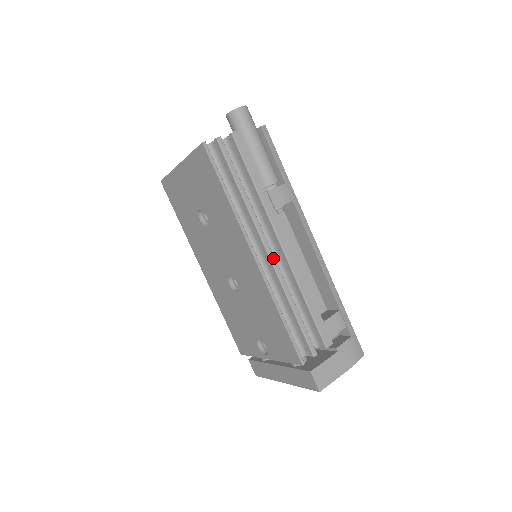
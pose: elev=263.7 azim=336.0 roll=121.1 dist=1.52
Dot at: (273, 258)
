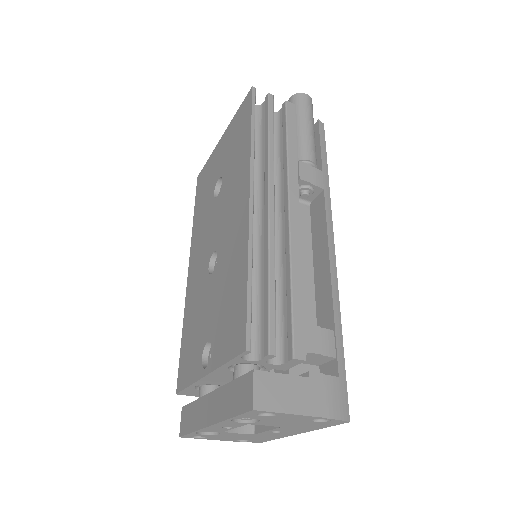
Dot at: (272, 213)
